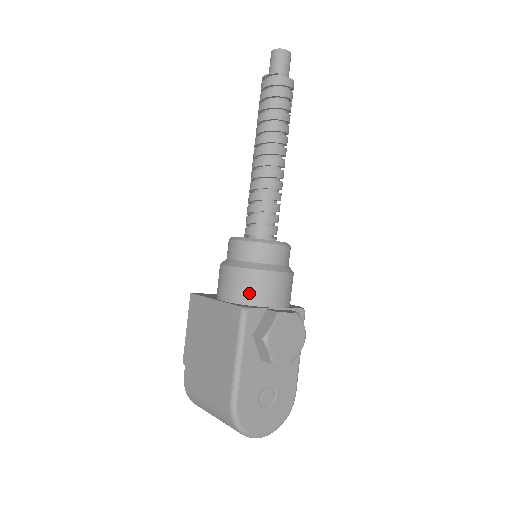
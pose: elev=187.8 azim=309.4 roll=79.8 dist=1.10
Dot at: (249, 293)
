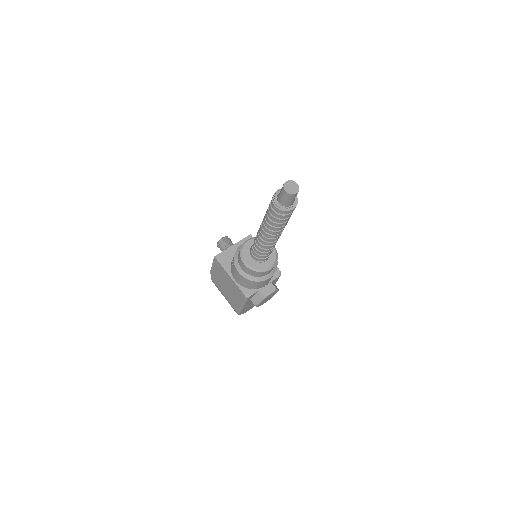
Dot at: (250, 286)
